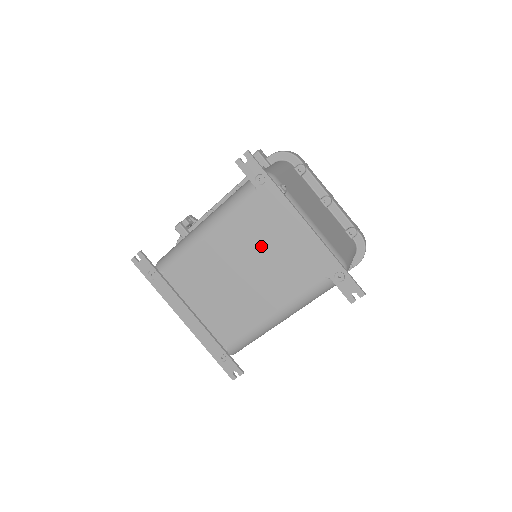
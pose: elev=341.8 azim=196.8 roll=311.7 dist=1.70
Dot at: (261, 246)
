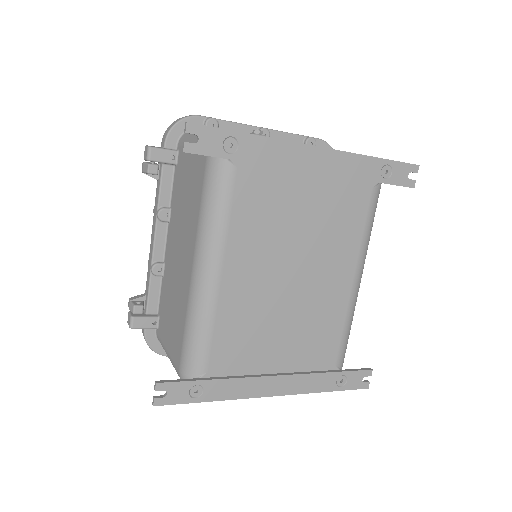
Dot at: (289, 223)
